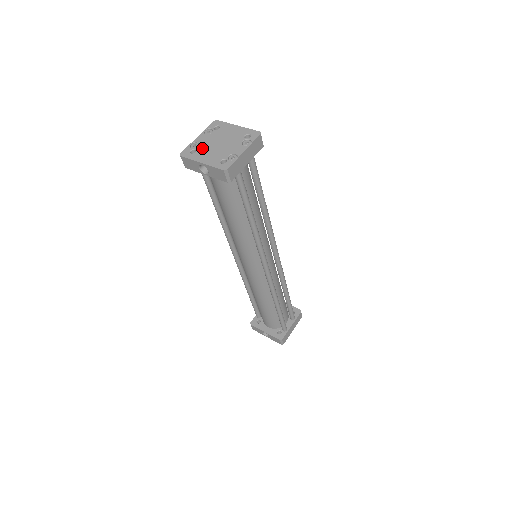
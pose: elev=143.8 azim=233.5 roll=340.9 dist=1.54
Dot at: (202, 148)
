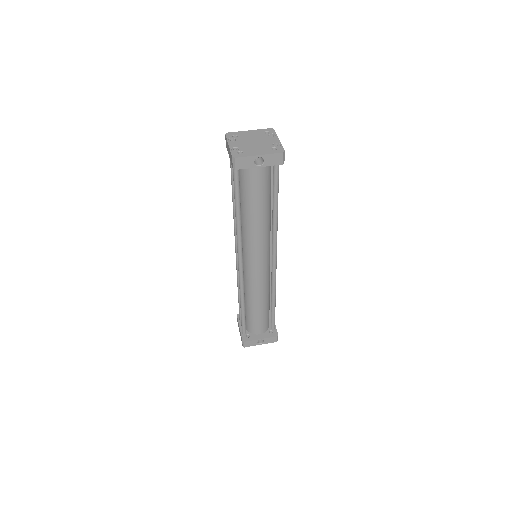
Dot at: (245, 148)
